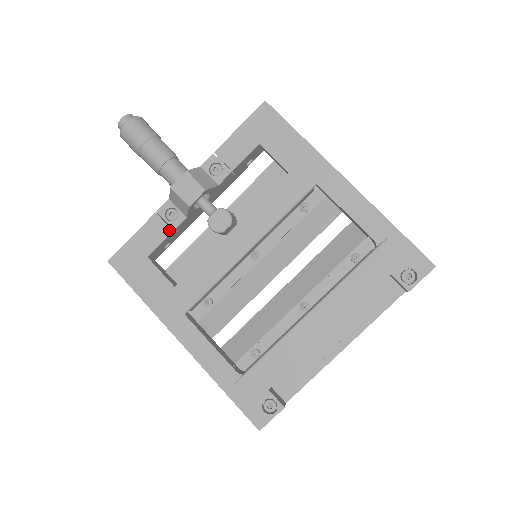
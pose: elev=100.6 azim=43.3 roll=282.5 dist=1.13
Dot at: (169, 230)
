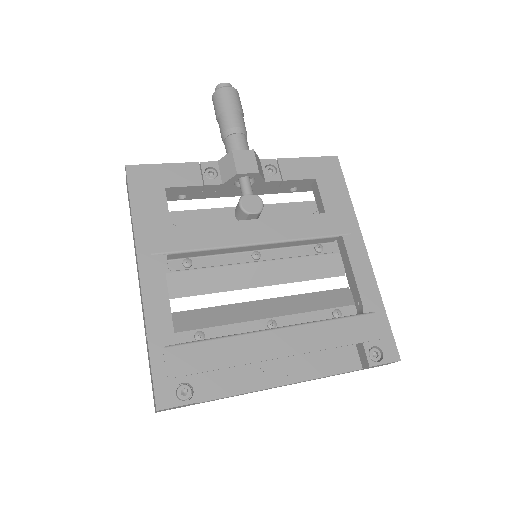
Dot at: (200, 182)
